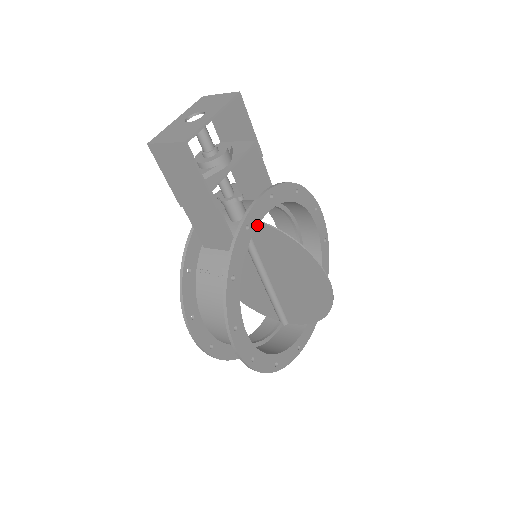
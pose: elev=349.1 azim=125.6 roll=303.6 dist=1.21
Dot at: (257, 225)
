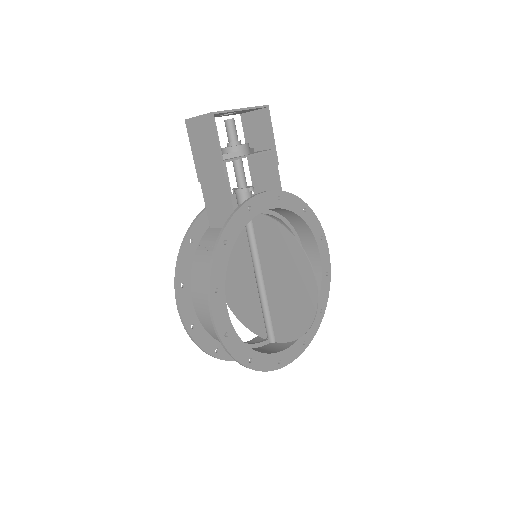
Dot at: (259, 212)
